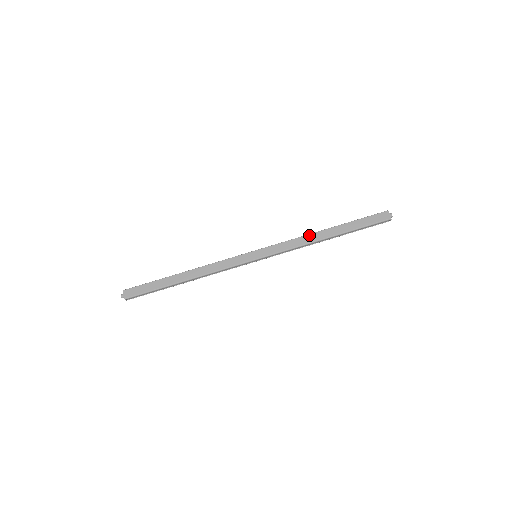
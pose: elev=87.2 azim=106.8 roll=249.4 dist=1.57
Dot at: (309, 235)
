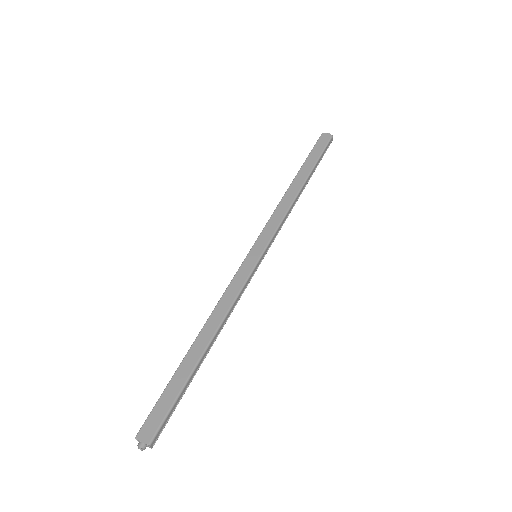
Dot at: (284, 197)
